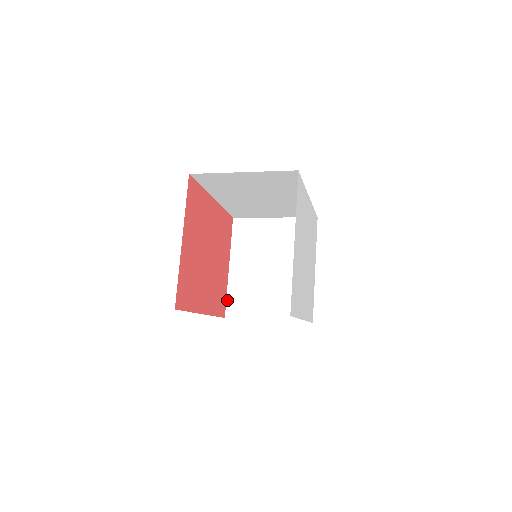
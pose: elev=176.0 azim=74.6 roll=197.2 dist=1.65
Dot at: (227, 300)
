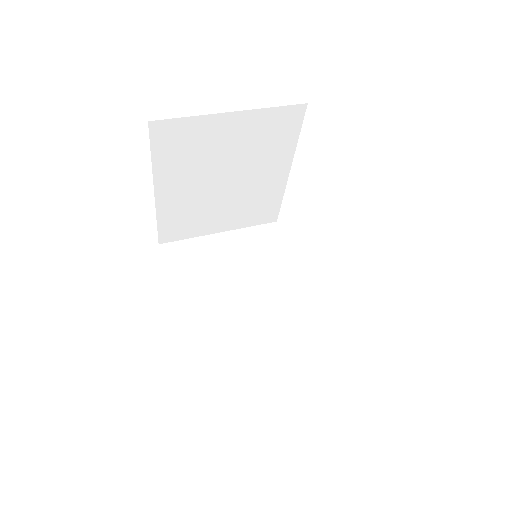
Dot at: (159, 228)
